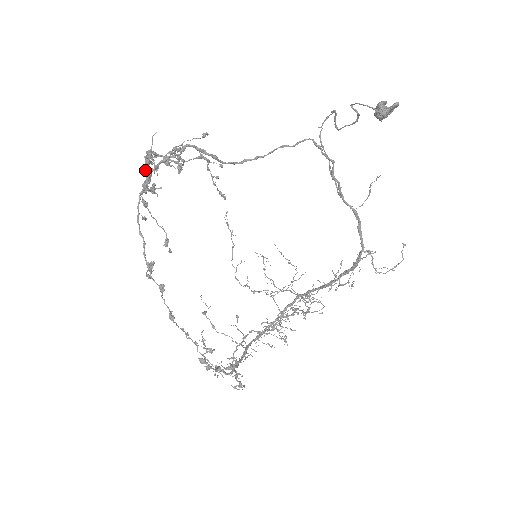
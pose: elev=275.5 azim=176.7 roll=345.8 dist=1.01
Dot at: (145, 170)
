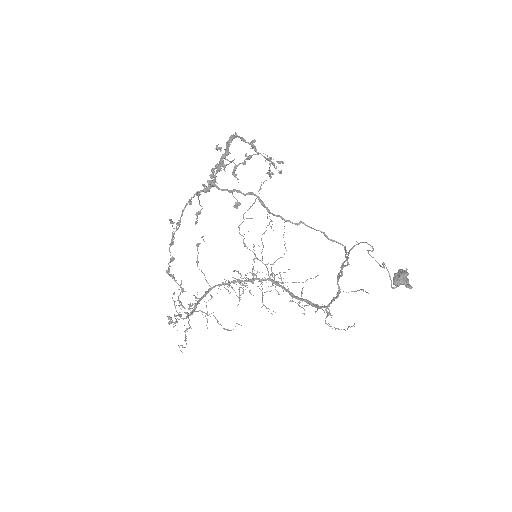
Dot at: (212, 183)
